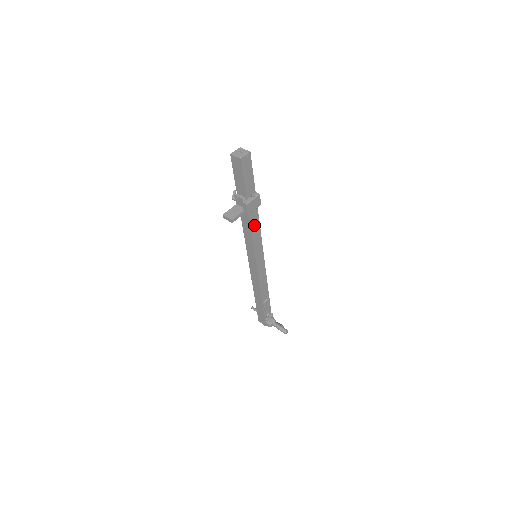
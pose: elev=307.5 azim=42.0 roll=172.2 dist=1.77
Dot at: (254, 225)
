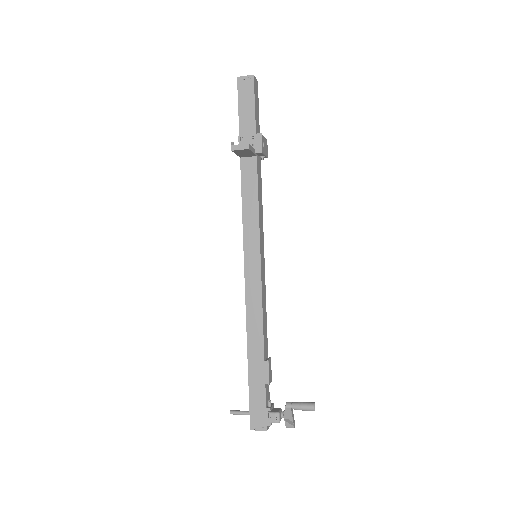
Dot at: (259, 189)
